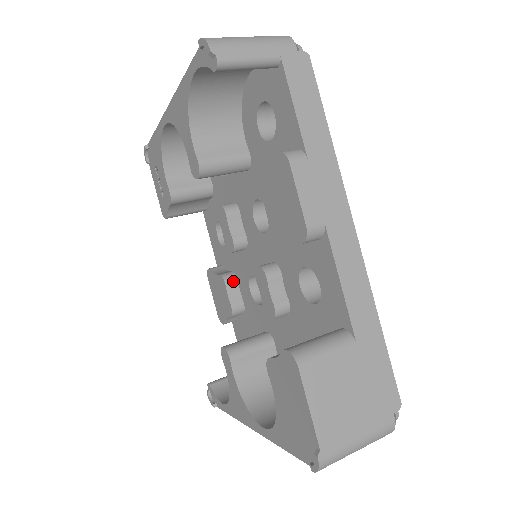
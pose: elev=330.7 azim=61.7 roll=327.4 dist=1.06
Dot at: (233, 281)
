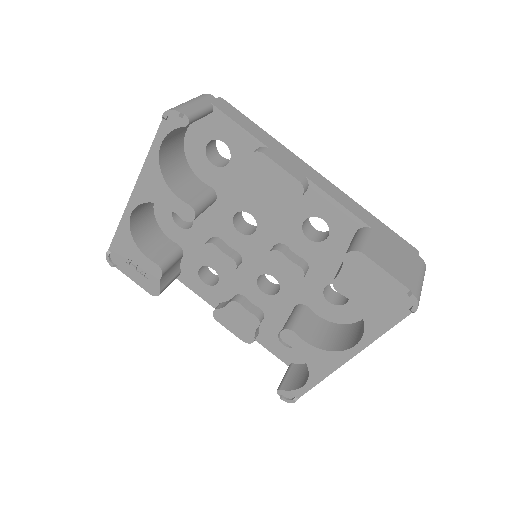
Dot at: (242, 299)
